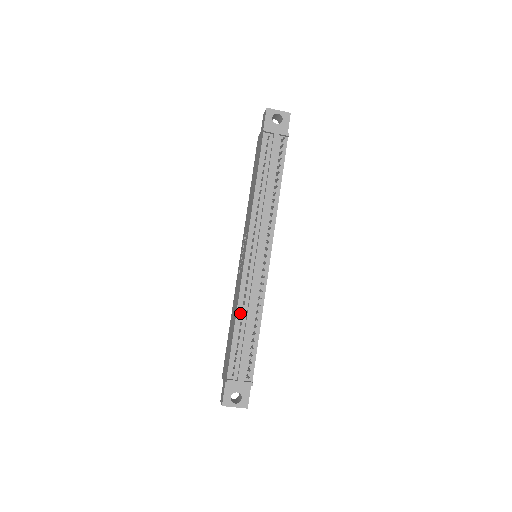
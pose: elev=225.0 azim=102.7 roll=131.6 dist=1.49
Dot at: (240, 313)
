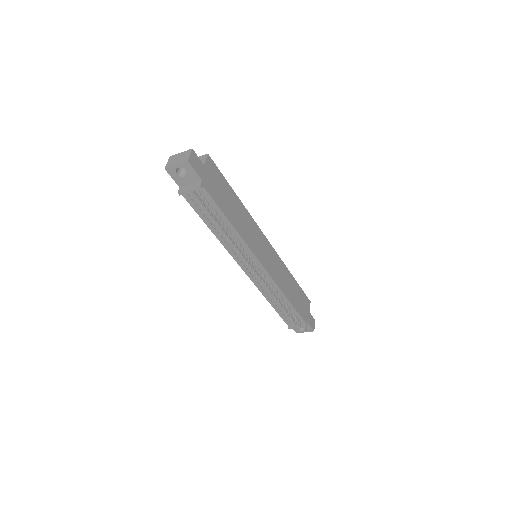
Dot at: (269, 298)
